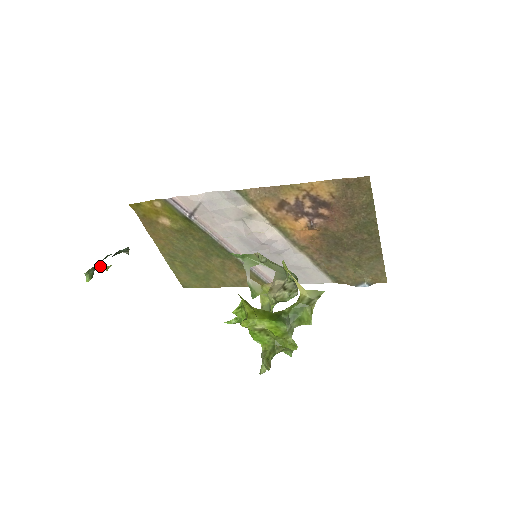
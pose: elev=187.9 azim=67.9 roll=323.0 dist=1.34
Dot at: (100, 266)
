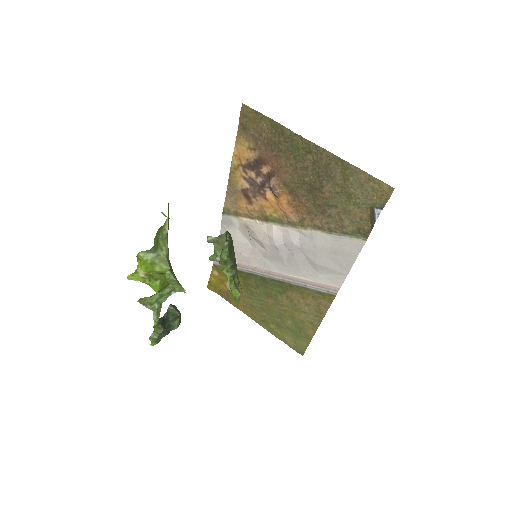
Dot at: (156, 329)
